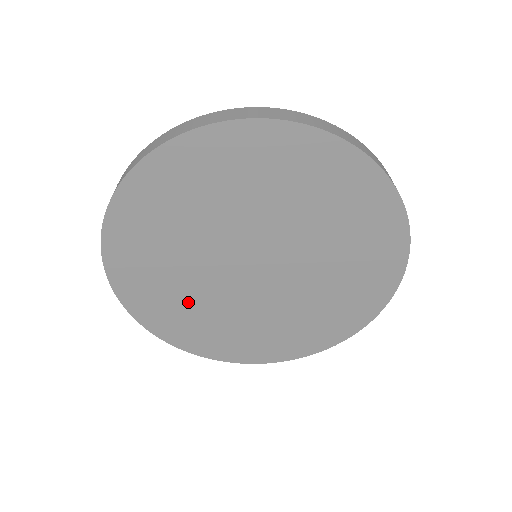
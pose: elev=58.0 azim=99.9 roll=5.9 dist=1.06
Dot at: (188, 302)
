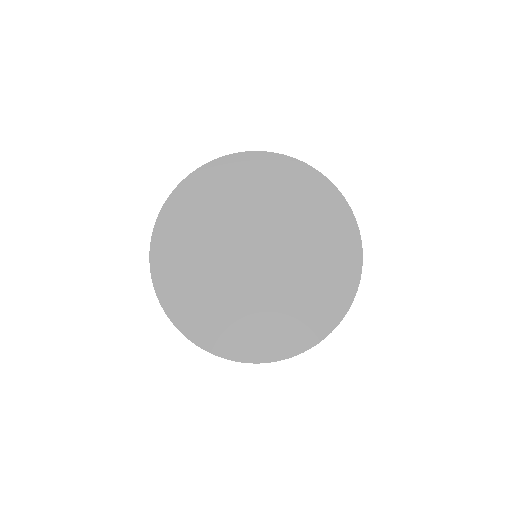
Dot at: (200, 280)
